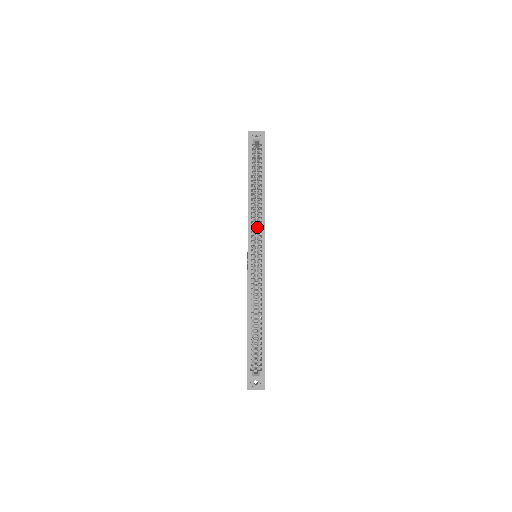
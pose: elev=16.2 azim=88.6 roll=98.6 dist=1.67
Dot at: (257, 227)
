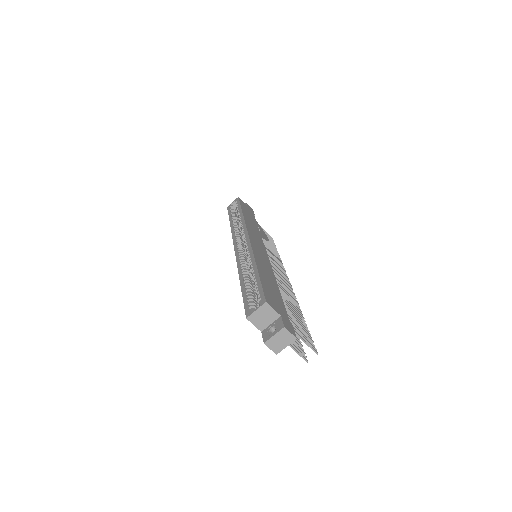
Dot at: occluded
